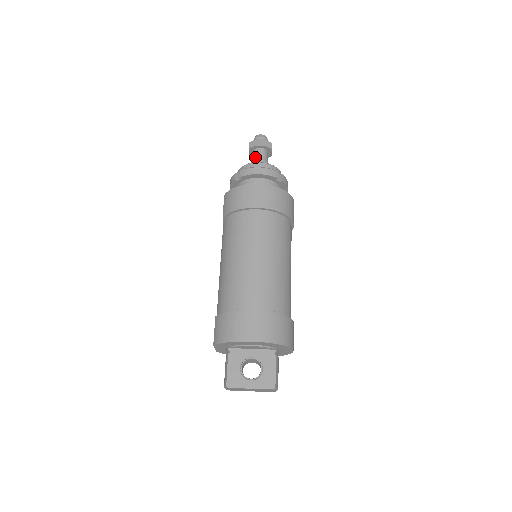
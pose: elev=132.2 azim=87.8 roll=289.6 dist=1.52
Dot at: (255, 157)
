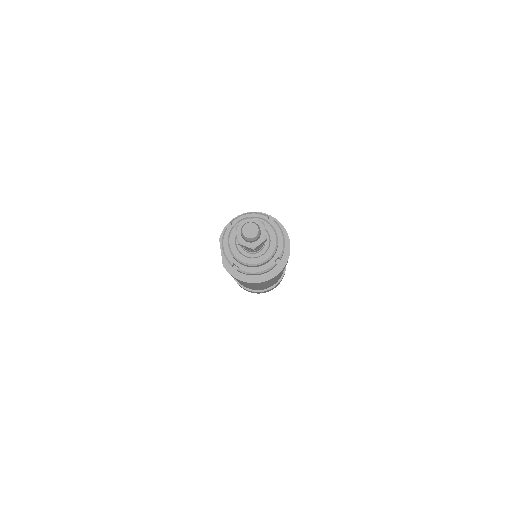
Dot at: occluded
